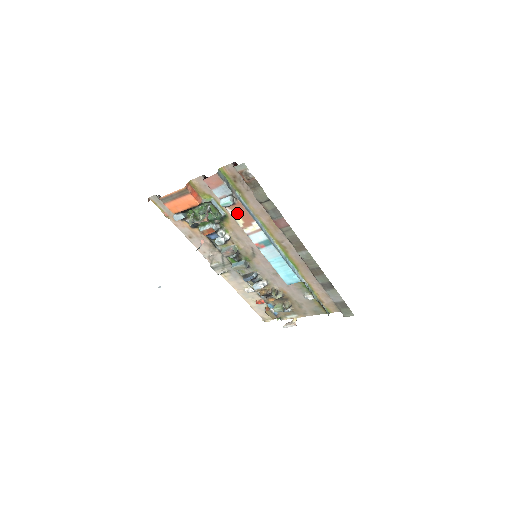
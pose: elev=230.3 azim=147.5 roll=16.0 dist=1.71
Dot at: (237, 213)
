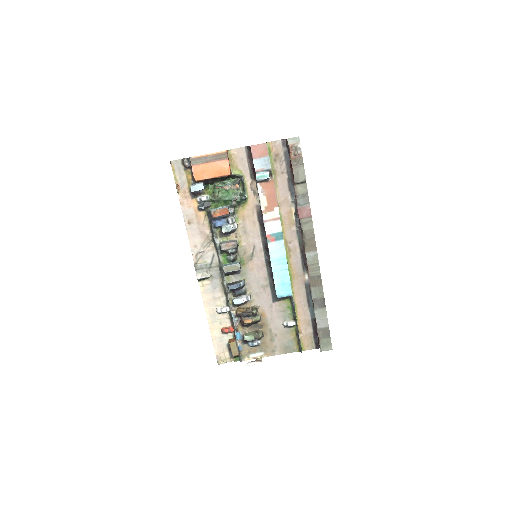
Dot at: (265, 193)
